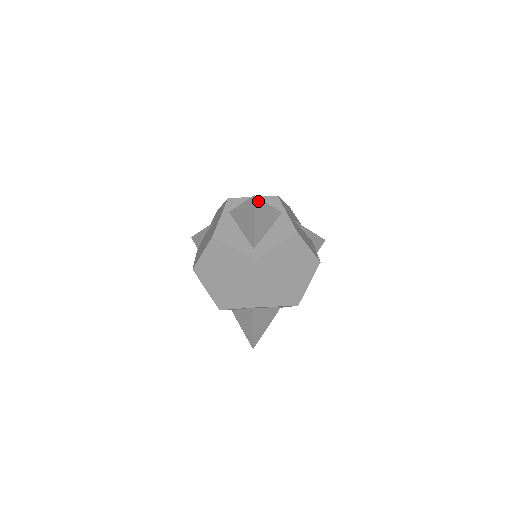
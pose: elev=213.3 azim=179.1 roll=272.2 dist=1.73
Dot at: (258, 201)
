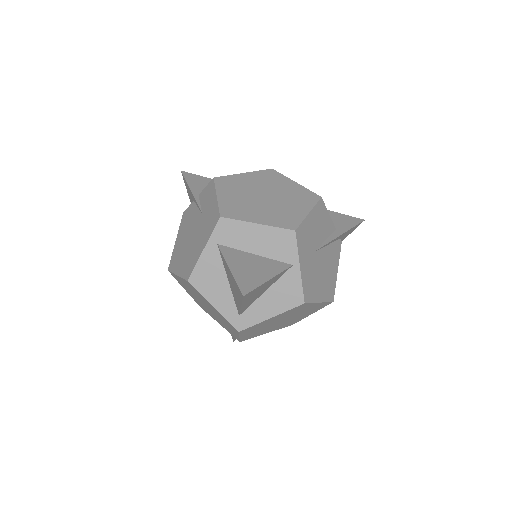
Dot at: (250, 292)
